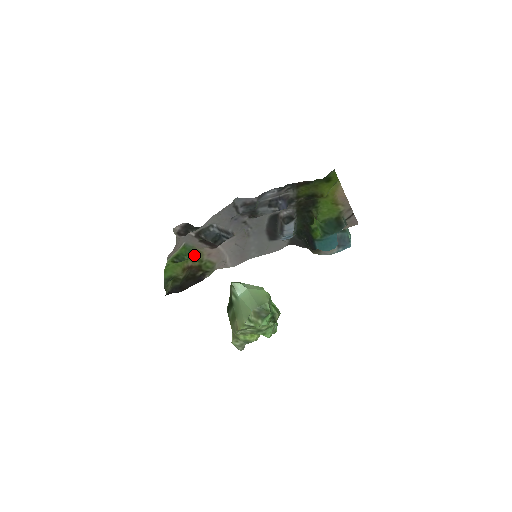
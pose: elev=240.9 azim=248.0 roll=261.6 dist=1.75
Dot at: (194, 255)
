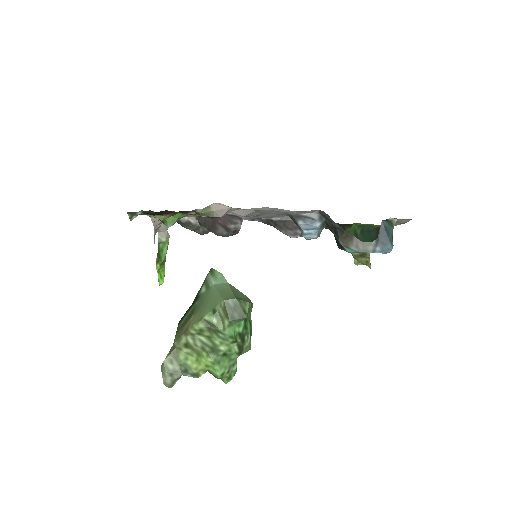
Dot at: (186, 214)
